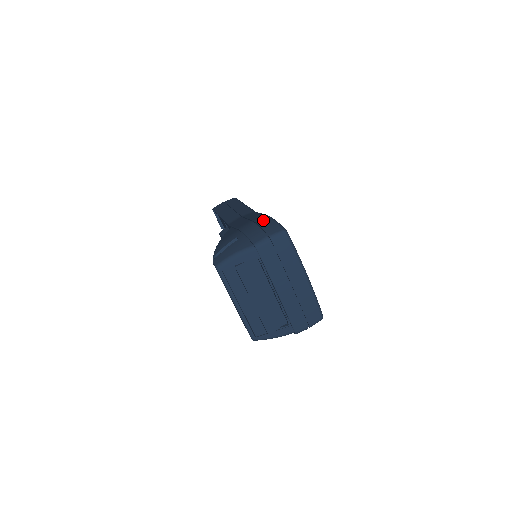
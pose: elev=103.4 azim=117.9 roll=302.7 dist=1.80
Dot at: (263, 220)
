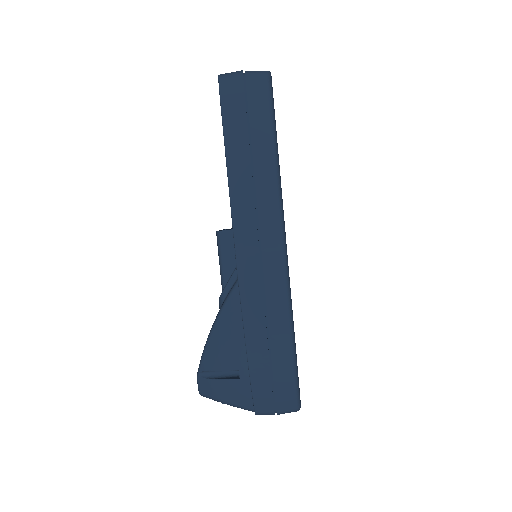
Dot at: (283, 366)
